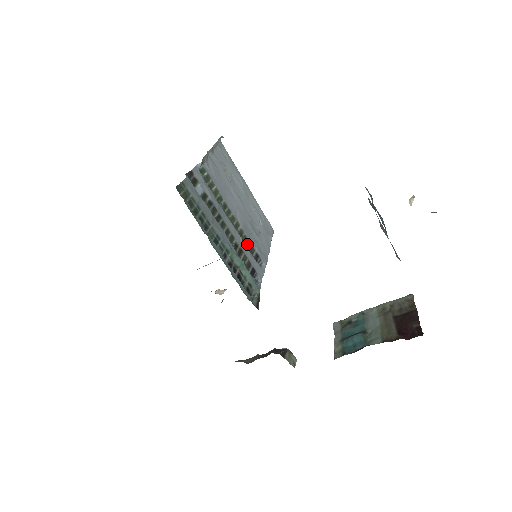
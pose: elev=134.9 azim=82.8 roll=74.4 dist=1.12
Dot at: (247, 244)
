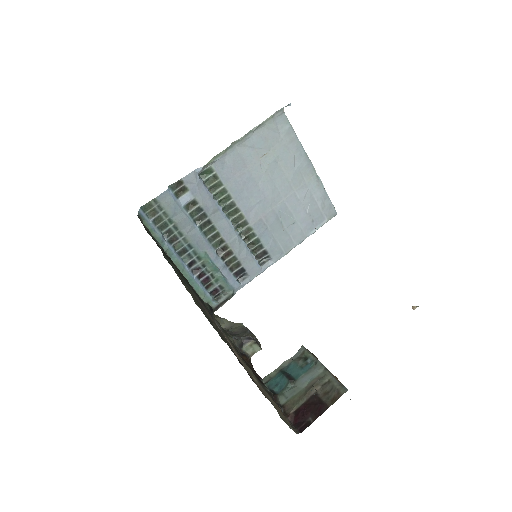
Dot at: (253, 241)
